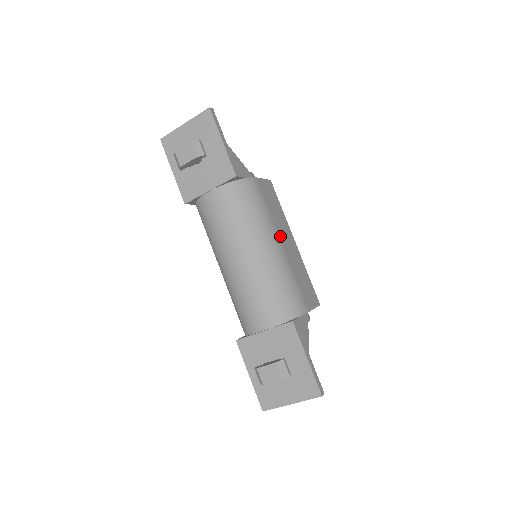
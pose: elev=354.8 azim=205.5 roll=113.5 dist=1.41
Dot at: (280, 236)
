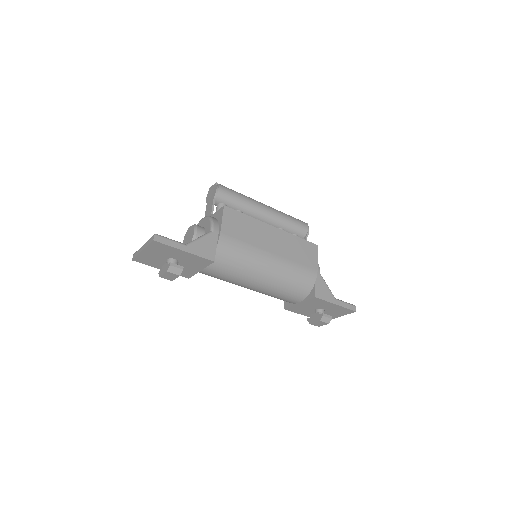
Dot at: (267, 249)
